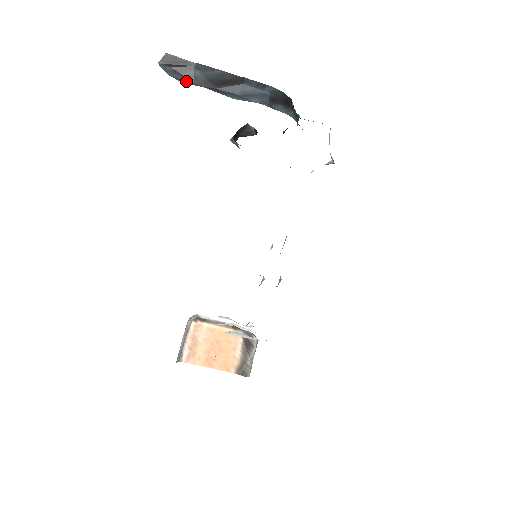
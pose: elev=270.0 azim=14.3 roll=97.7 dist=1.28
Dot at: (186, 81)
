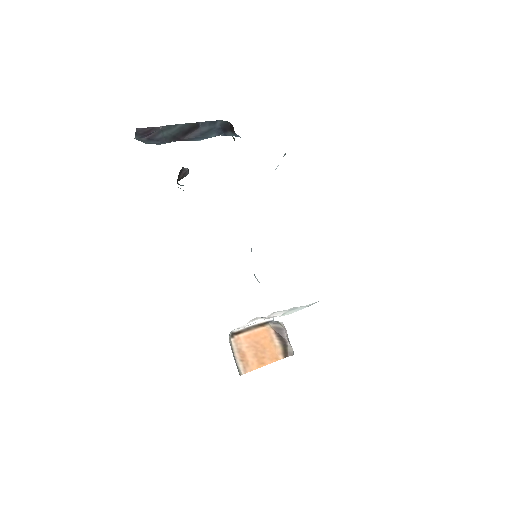
Dot at: (161, 143)
